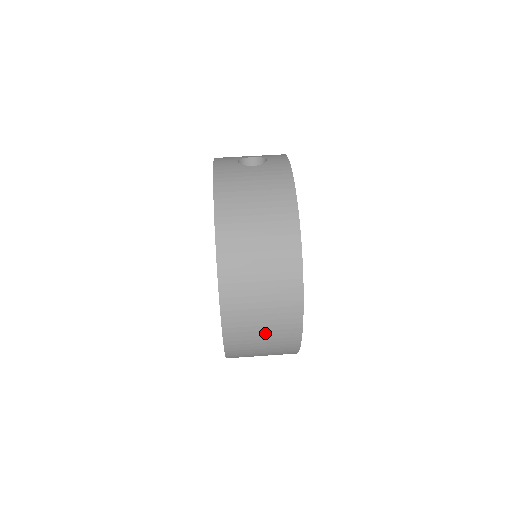
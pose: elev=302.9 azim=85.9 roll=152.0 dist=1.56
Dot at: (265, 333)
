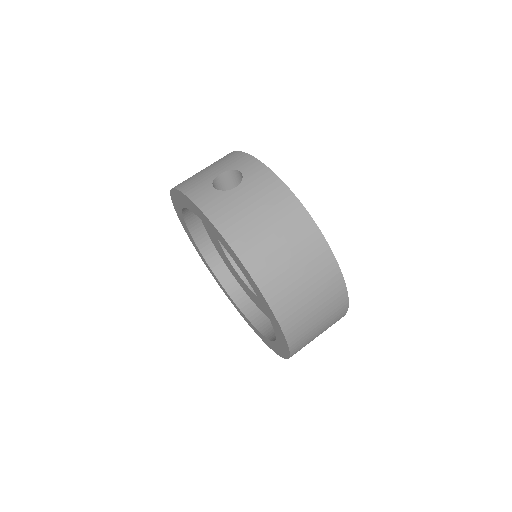
Dot at: (321, 328)
